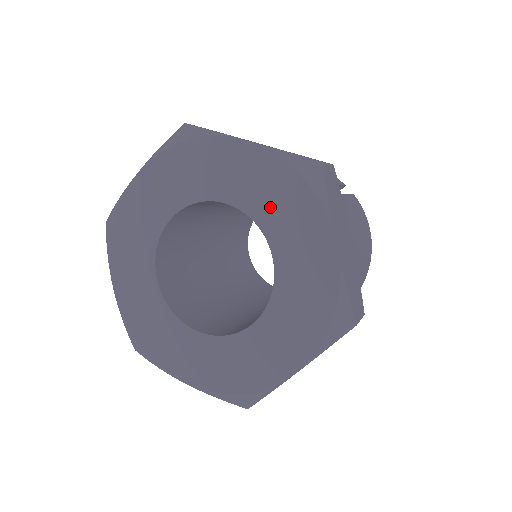
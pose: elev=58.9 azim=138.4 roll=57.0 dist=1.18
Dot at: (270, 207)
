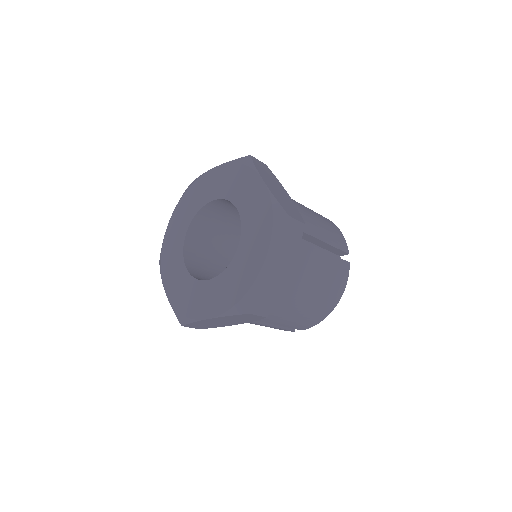
Dot at: (252, 223)
